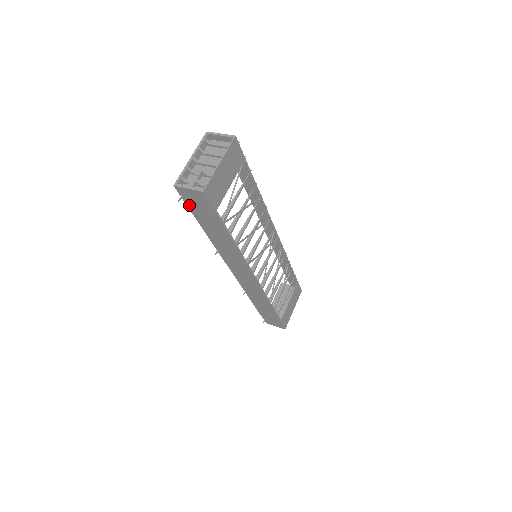
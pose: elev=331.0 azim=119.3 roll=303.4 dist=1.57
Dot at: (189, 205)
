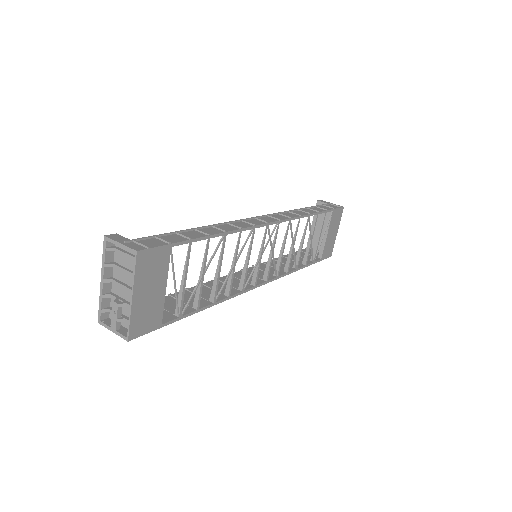
Dot at: occluded
